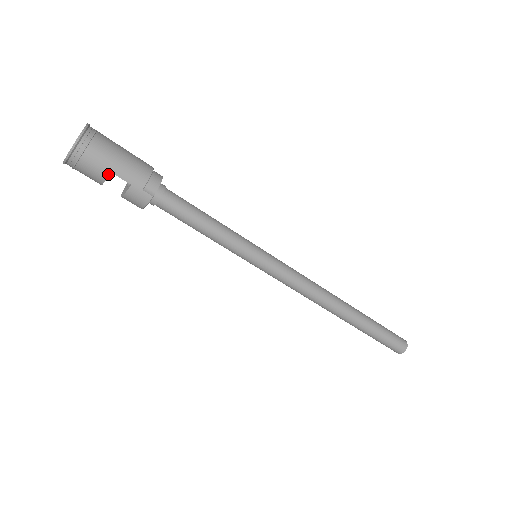
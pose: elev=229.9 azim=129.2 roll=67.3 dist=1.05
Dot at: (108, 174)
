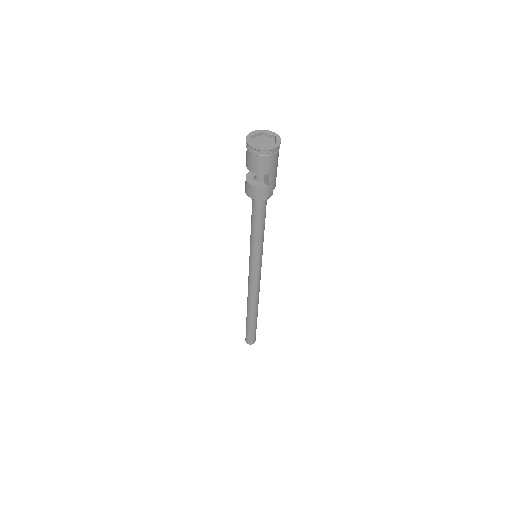
Dot at: (267, 173)
